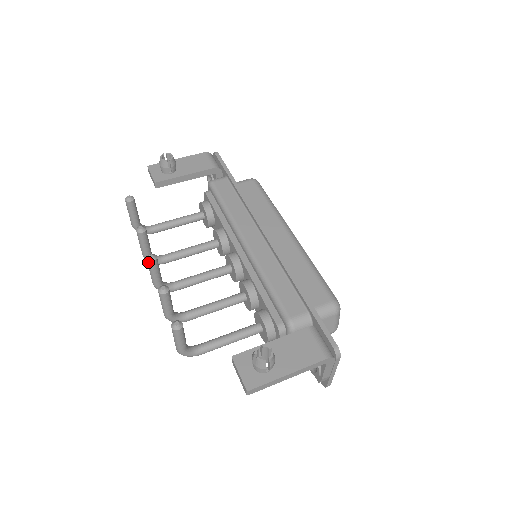
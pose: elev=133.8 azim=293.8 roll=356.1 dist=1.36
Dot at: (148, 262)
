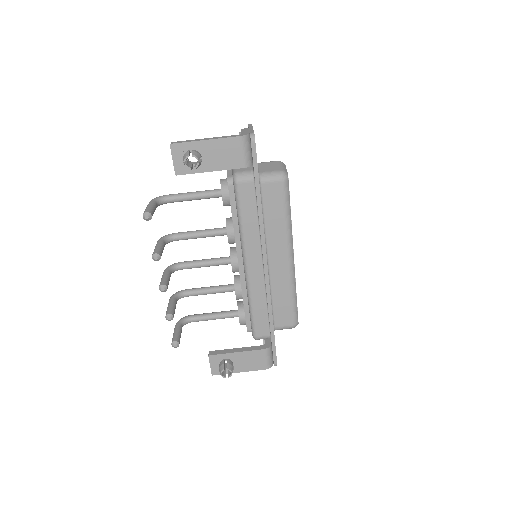
Dot at: (160, 290)
